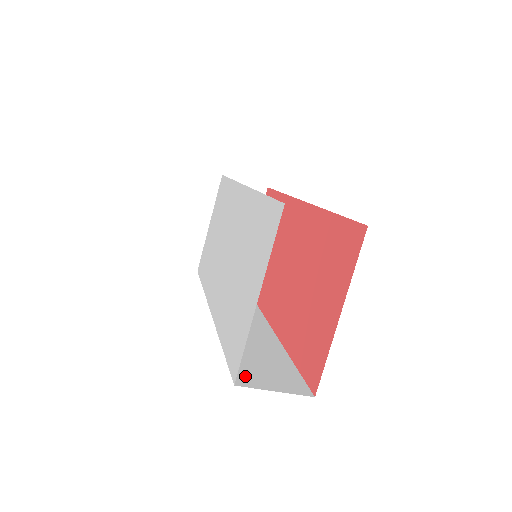
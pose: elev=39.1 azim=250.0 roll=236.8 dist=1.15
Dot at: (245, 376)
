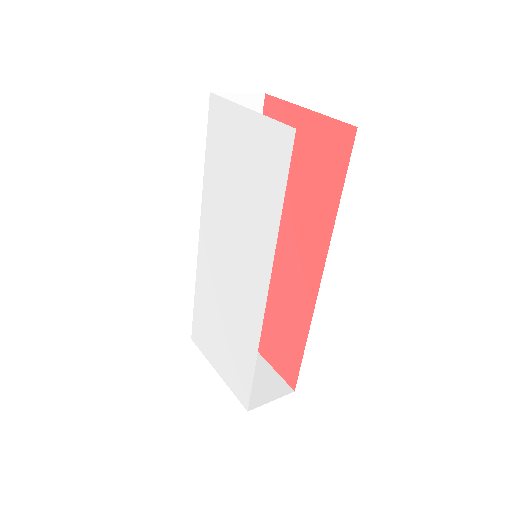
Dot at: occluded
